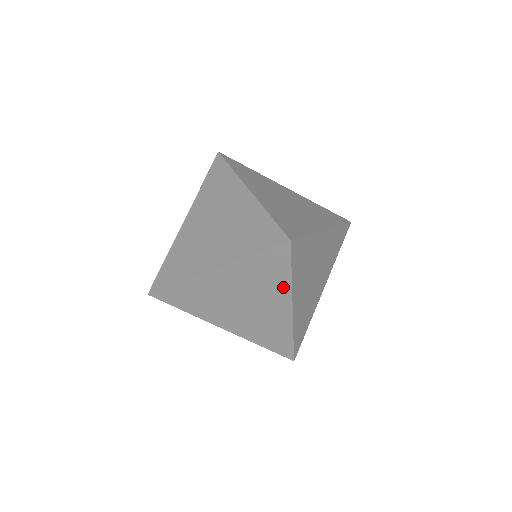
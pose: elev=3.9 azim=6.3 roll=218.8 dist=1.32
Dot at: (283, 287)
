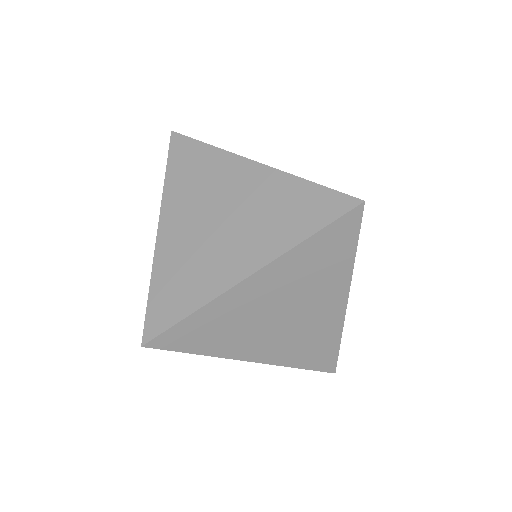
Dot at: (342, 273)
